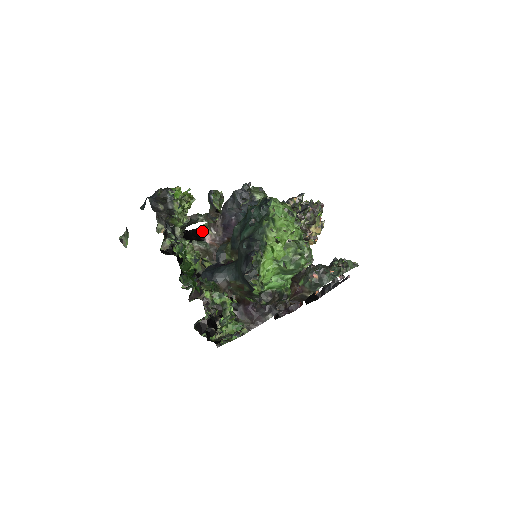
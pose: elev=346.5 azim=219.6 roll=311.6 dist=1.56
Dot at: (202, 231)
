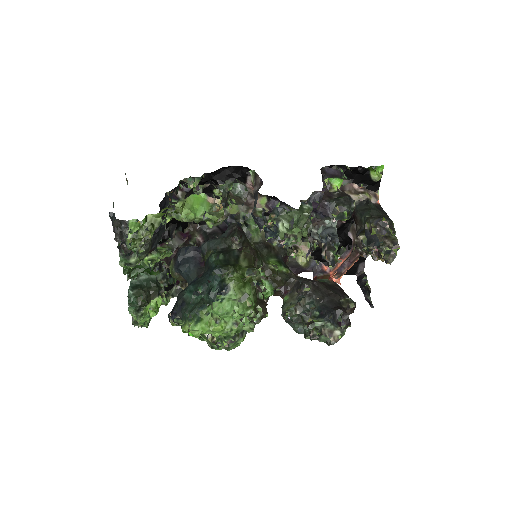
Dot at: (248, 172)
